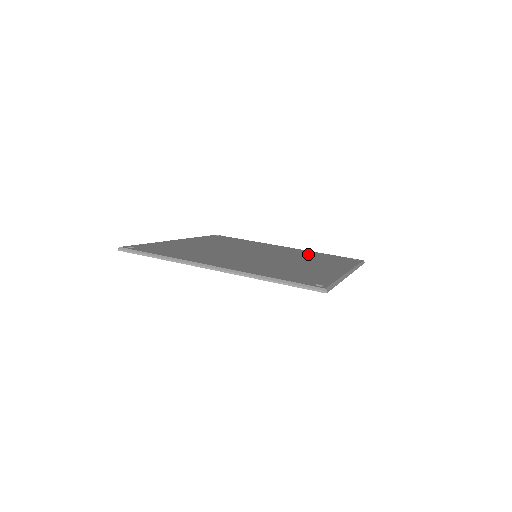
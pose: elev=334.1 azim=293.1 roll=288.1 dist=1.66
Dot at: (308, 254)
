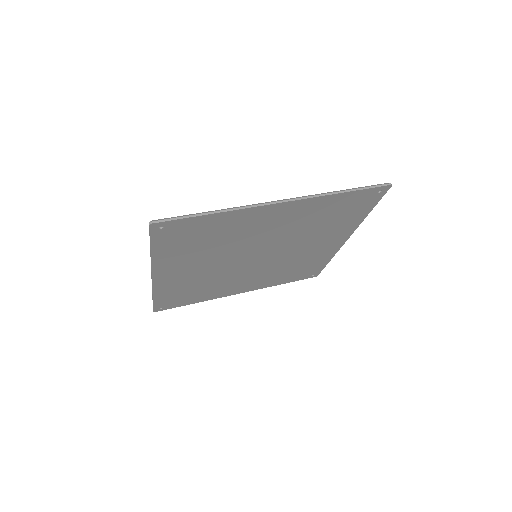
Dot at: occluded
